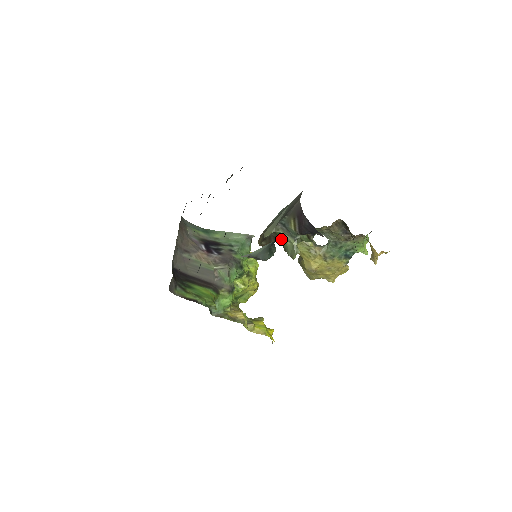
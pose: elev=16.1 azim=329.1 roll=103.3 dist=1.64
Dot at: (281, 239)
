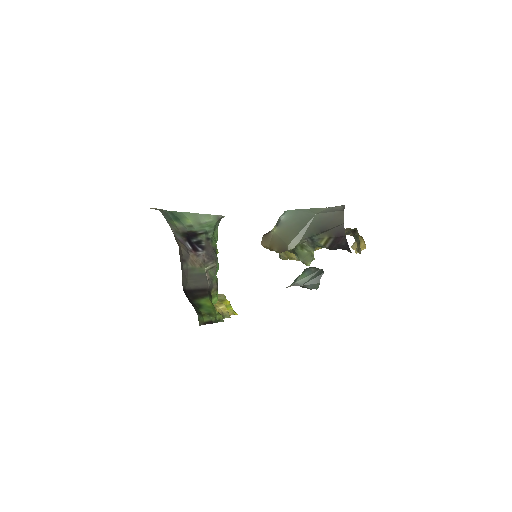
Dot at: (297, 247)
